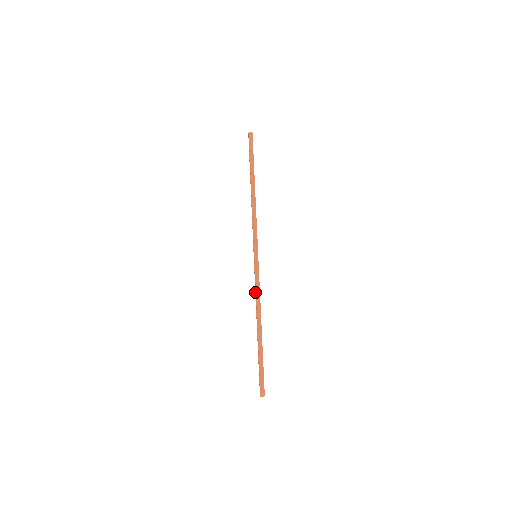
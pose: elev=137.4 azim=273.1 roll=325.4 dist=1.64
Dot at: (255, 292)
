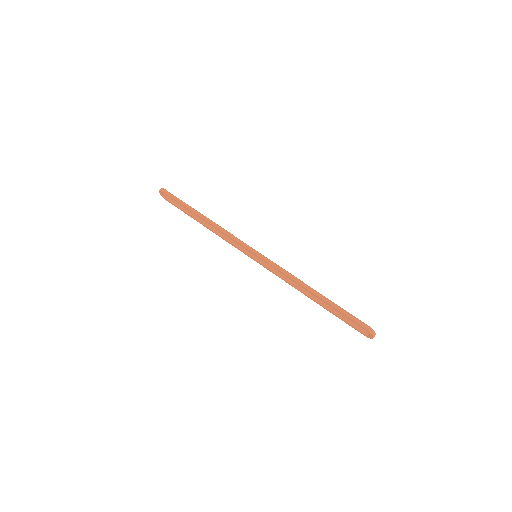
Dot at: (283, 279)
